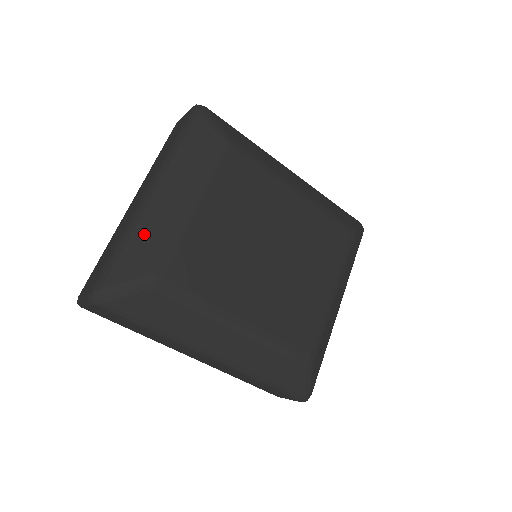
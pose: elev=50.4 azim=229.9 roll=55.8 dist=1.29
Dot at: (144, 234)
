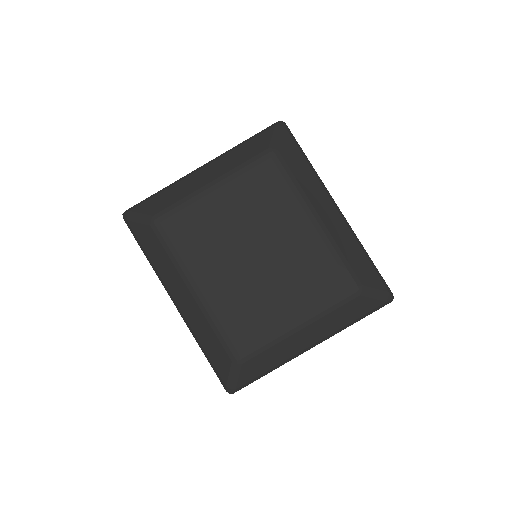
Dot at: (174, 191)
